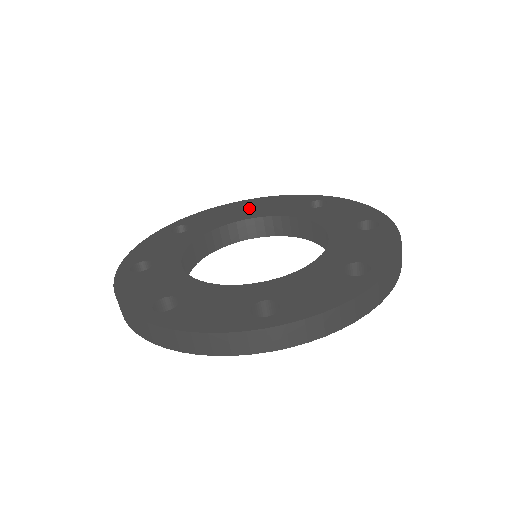
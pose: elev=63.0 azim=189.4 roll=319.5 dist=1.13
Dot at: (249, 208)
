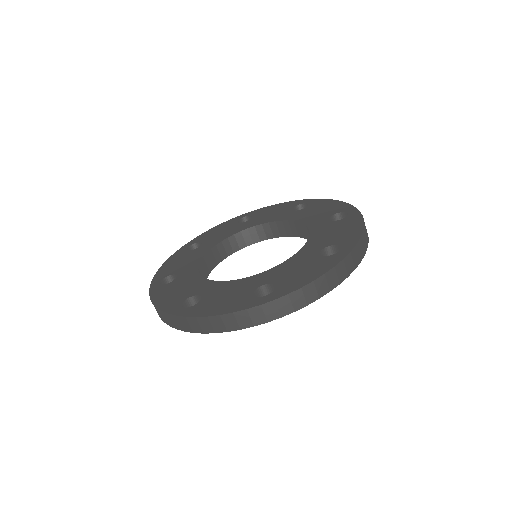
Dot at: (192, 249)
